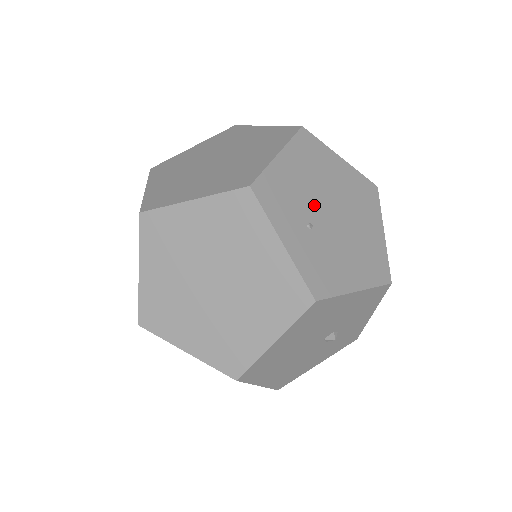
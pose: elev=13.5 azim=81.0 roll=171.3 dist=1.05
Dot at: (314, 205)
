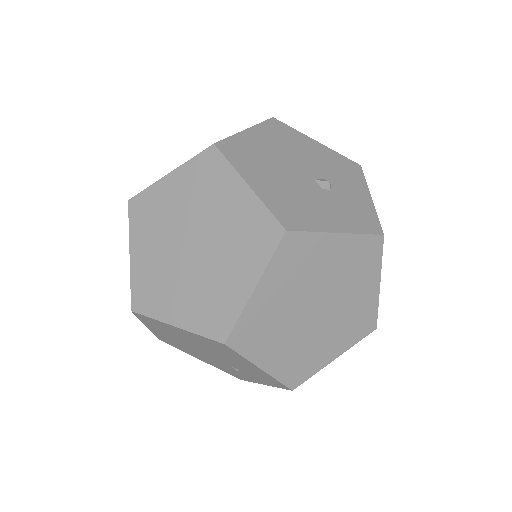
Dot at: occluded
